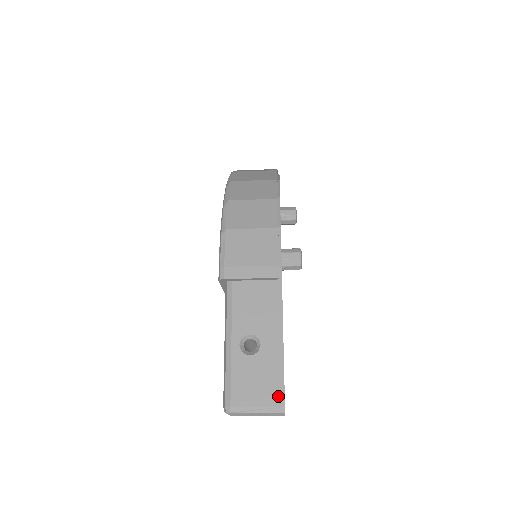
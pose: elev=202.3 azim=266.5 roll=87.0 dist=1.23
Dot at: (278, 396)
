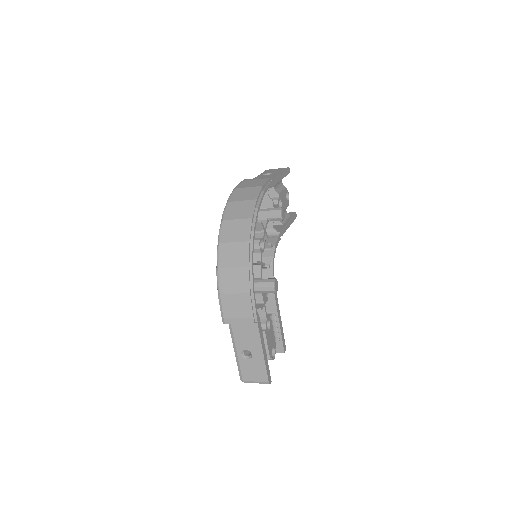
Dot at: (265, 378)
